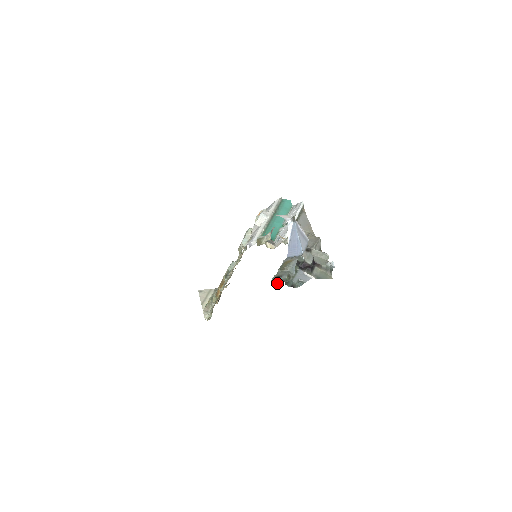
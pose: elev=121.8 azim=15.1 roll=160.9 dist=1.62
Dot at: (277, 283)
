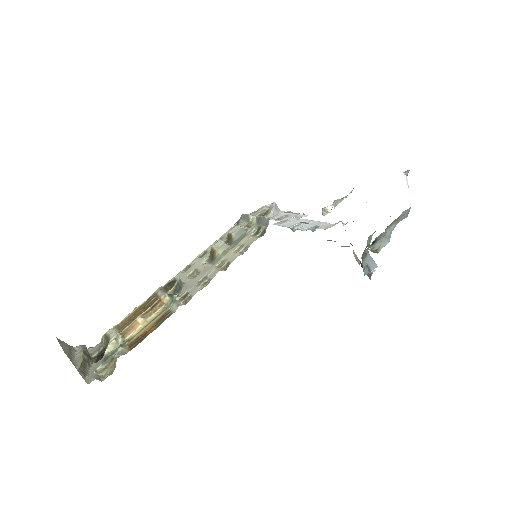
Dot at: occluded
